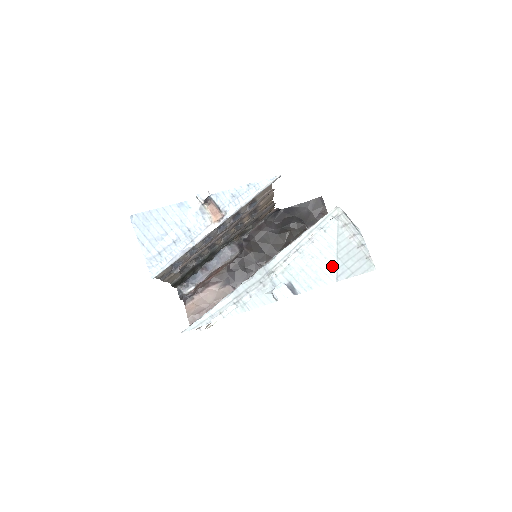
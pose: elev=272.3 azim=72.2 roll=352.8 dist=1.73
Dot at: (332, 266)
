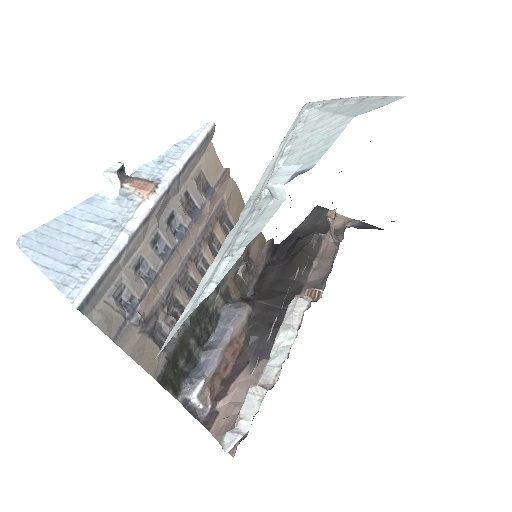
Dot at: (337, 120)
